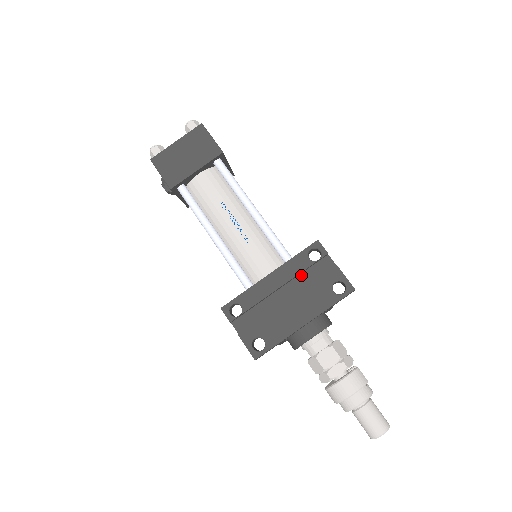
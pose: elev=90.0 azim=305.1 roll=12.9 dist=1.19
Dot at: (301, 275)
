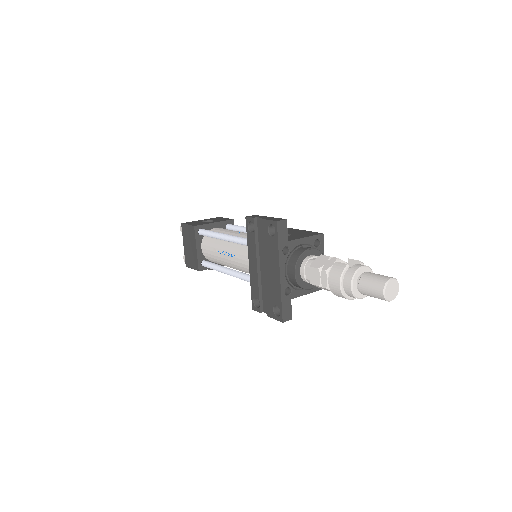
Dot at: (259, 246)
